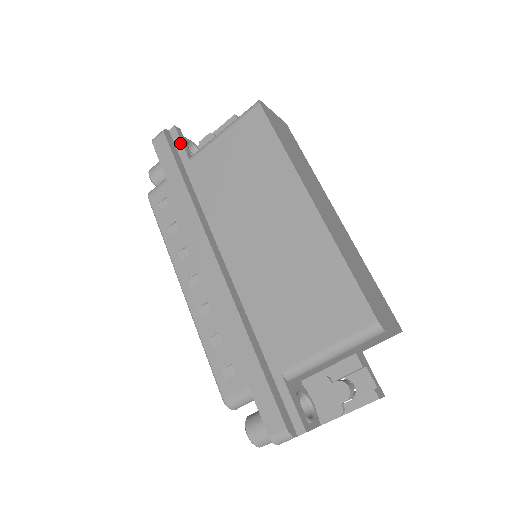
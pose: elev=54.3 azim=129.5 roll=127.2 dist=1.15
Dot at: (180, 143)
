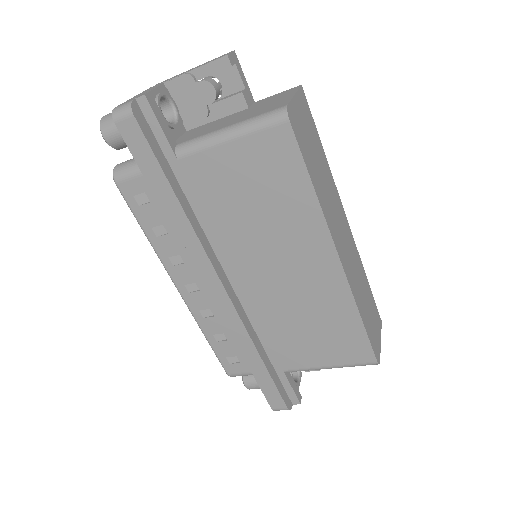
Dot at: (158, 127)
